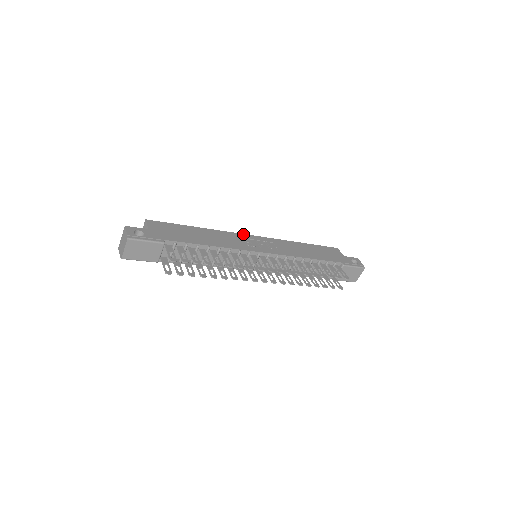
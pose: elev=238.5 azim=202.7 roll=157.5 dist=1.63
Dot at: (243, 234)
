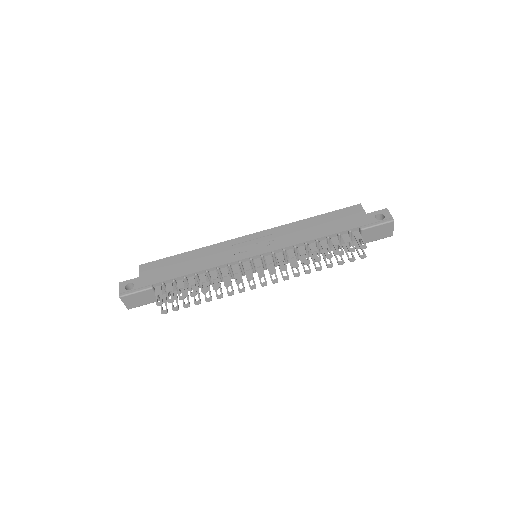
Dot at: (237, 238)
